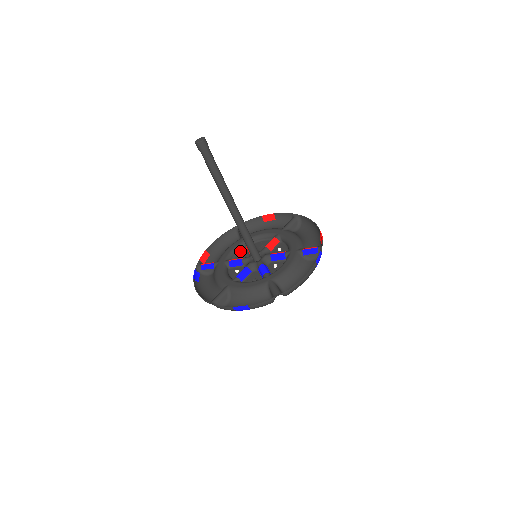
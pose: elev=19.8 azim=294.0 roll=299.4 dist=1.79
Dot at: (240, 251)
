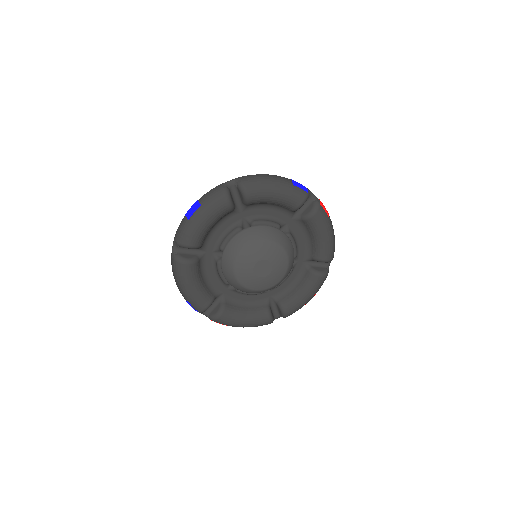
Dot at: (254, 293)
